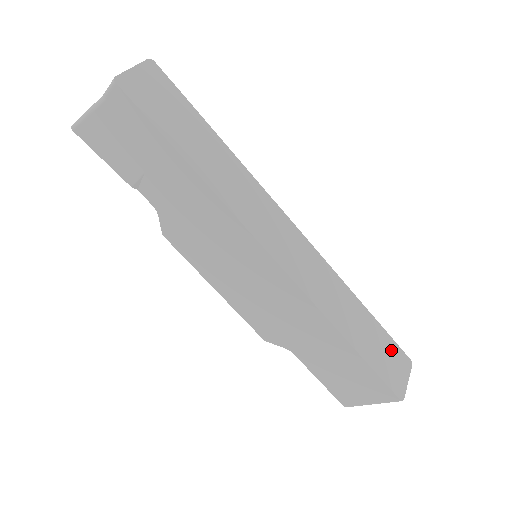
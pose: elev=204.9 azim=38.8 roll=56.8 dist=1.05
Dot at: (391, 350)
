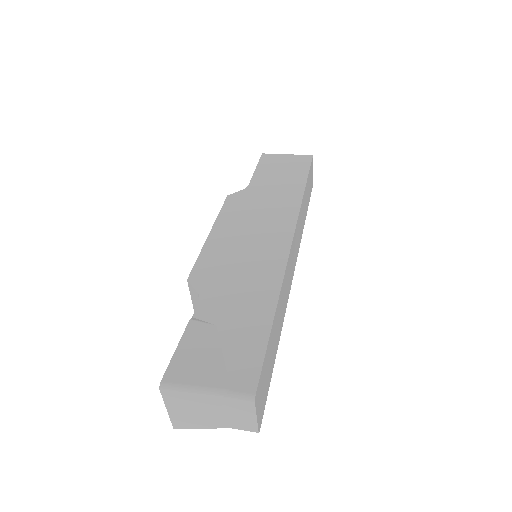
Dot at: (310, 175)
